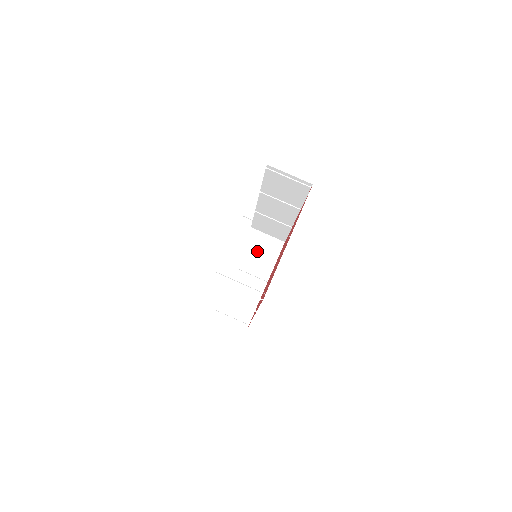
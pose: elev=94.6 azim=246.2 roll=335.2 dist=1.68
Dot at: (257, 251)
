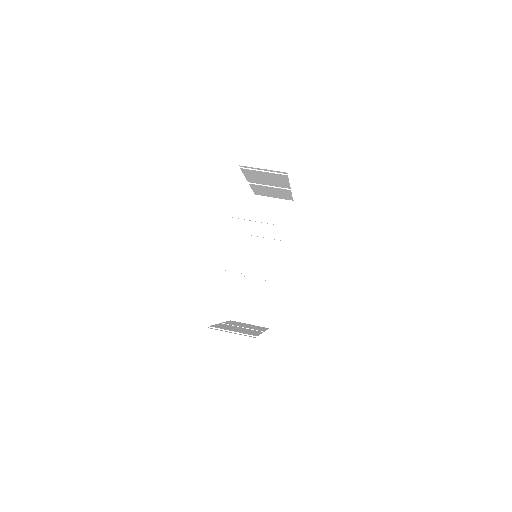
Dot at: occluded
